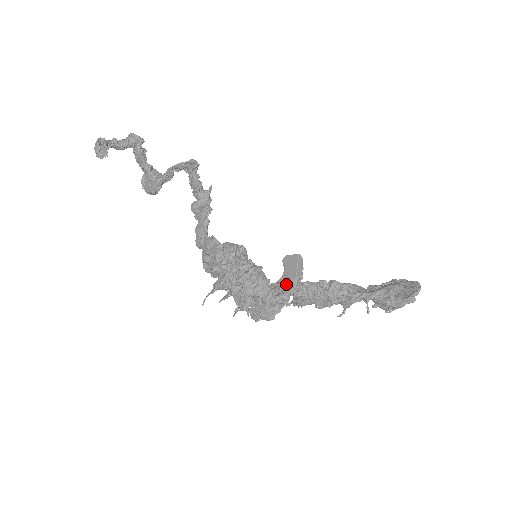
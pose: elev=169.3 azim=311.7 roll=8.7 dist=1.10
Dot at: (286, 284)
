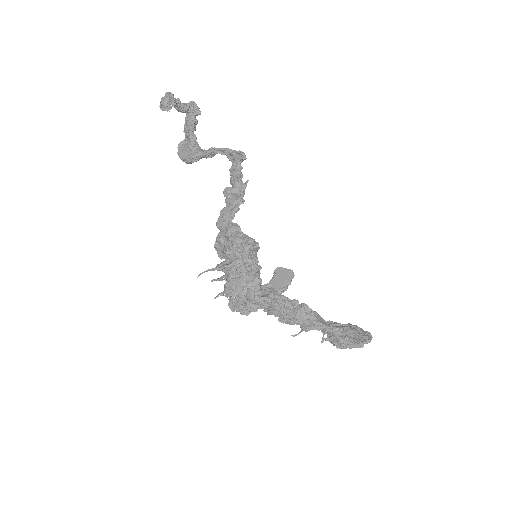
Dot at: (273, 290)
